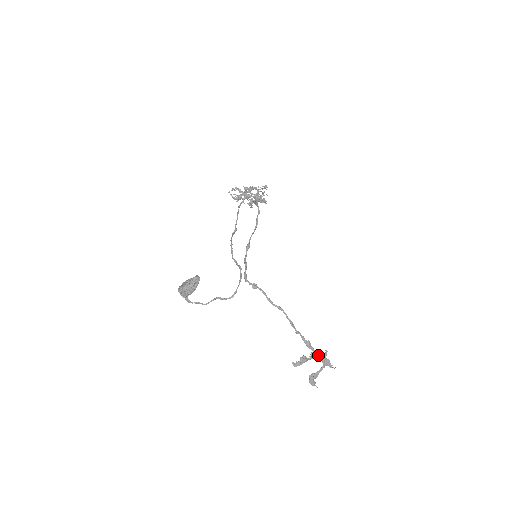
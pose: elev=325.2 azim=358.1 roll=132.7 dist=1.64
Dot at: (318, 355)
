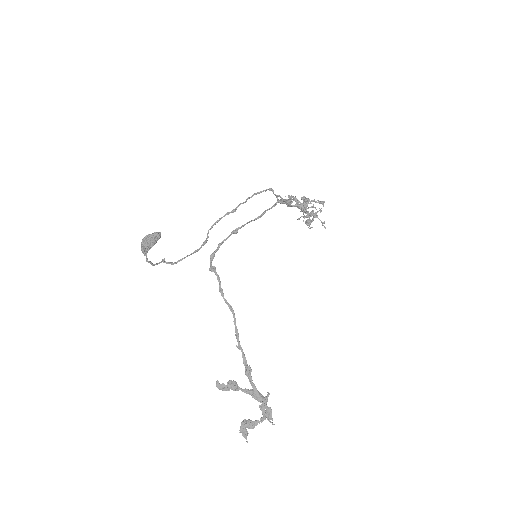
Dot at: (255, 392)
